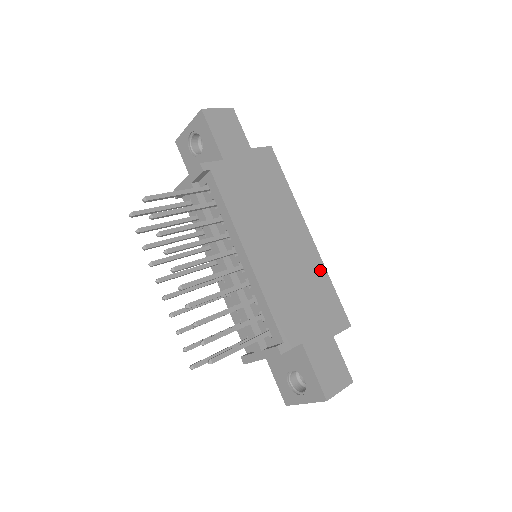
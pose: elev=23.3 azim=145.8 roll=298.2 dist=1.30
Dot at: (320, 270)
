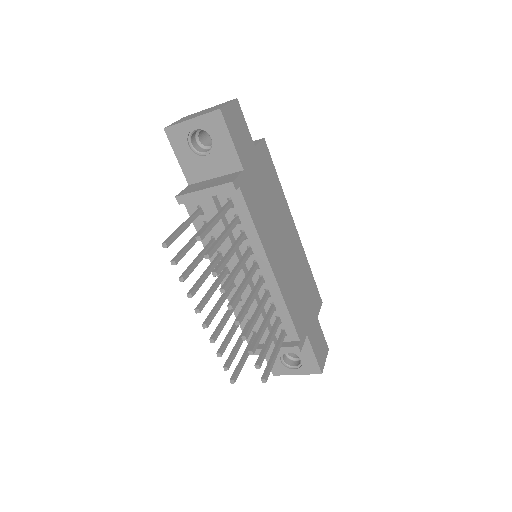
Dot at: (304, 260)
